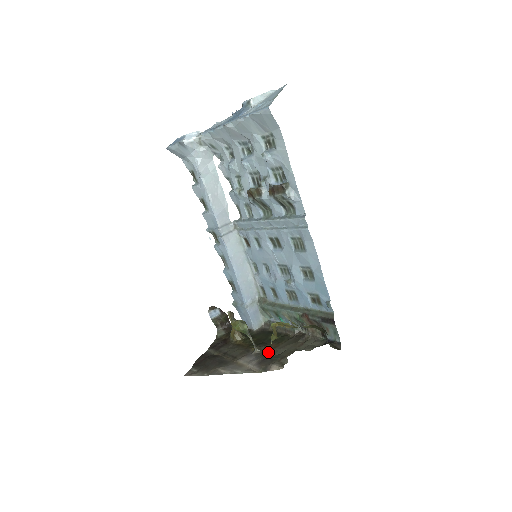
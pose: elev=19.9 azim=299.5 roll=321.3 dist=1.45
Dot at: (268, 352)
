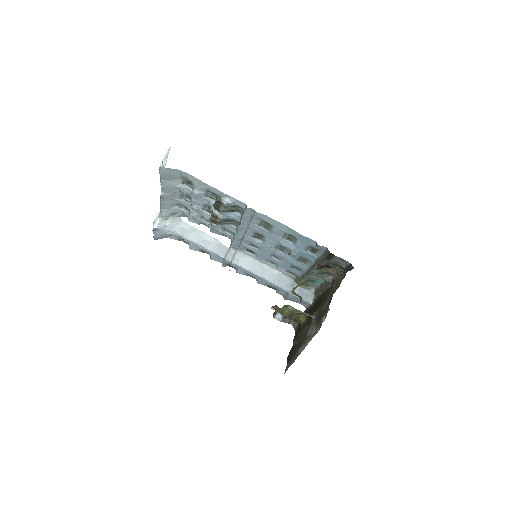
Dot at: (320, 312)
